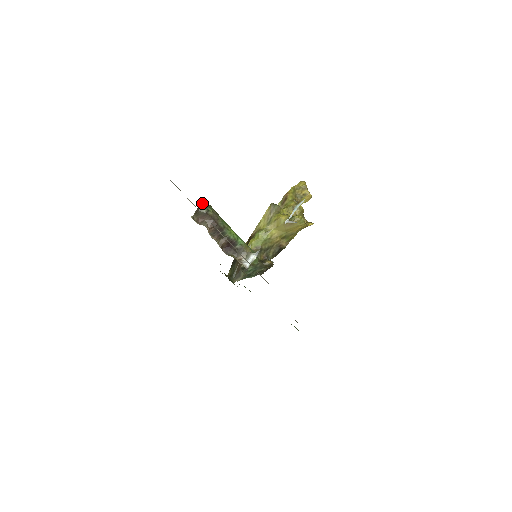
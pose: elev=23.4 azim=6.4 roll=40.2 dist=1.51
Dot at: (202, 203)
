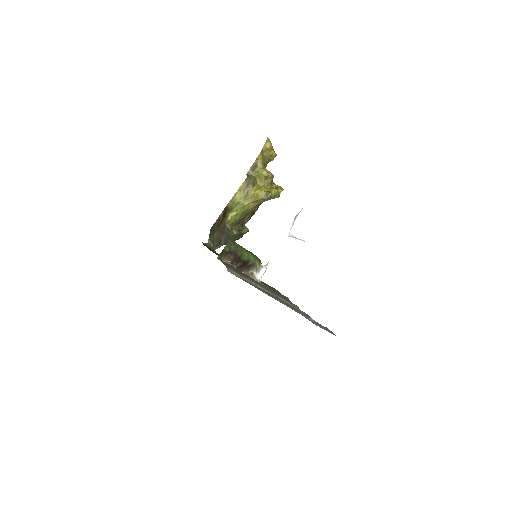
Dot at: (226, 244)
